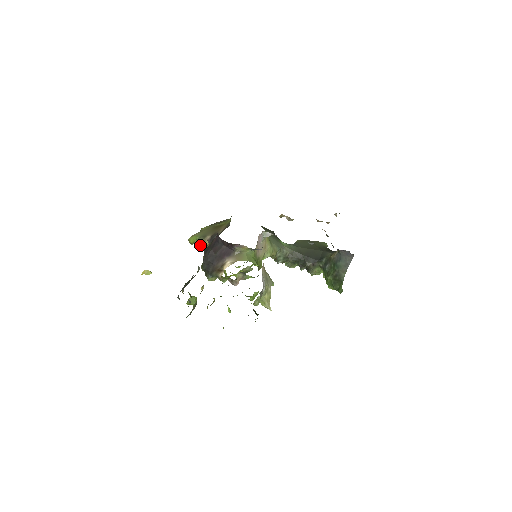
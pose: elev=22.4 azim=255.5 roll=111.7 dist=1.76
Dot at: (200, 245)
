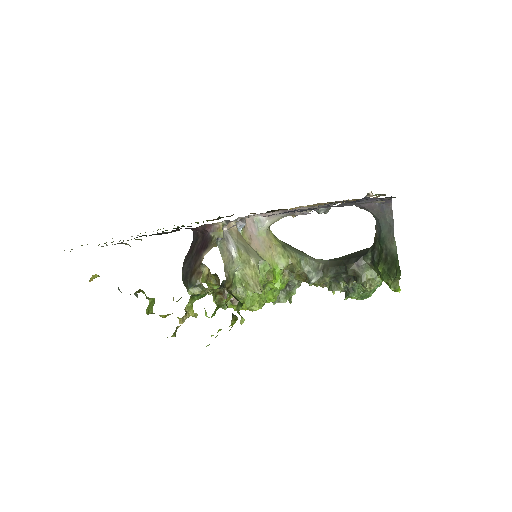
Dot at: occluded
